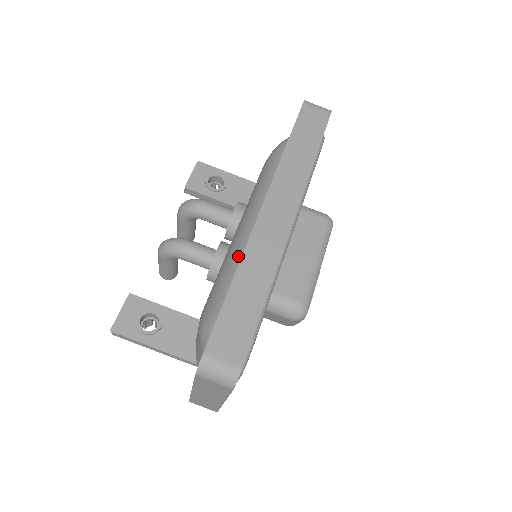
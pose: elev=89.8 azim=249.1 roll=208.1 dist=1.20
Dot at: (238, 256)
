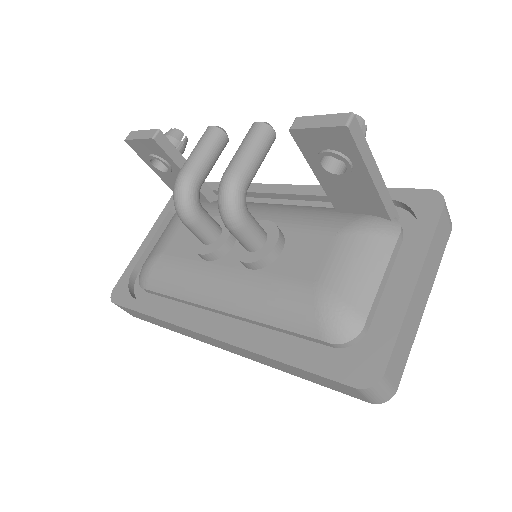
Dot at: (188, 296)
